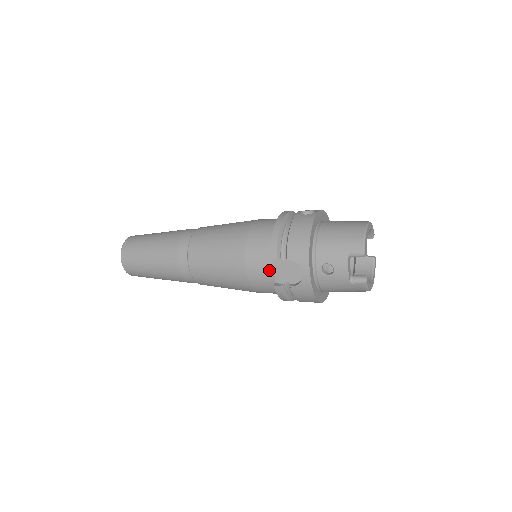
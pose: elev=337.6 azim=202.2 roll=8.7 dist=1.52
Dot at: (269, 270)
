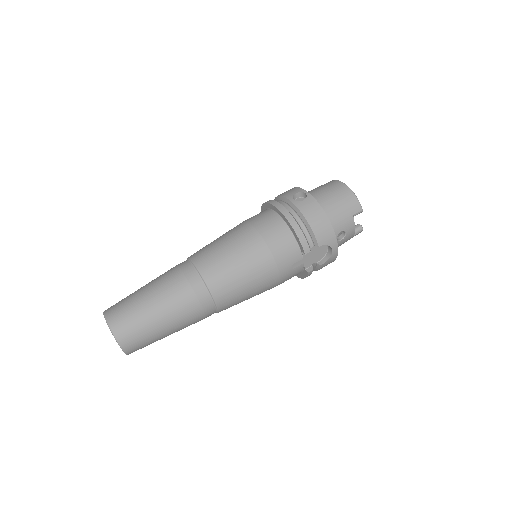
Dot at: (299, 263)
